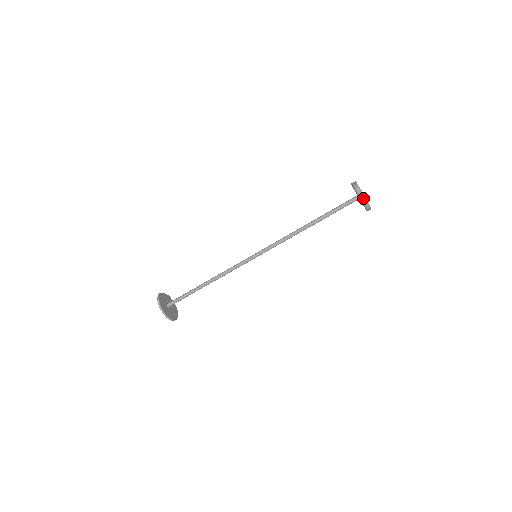
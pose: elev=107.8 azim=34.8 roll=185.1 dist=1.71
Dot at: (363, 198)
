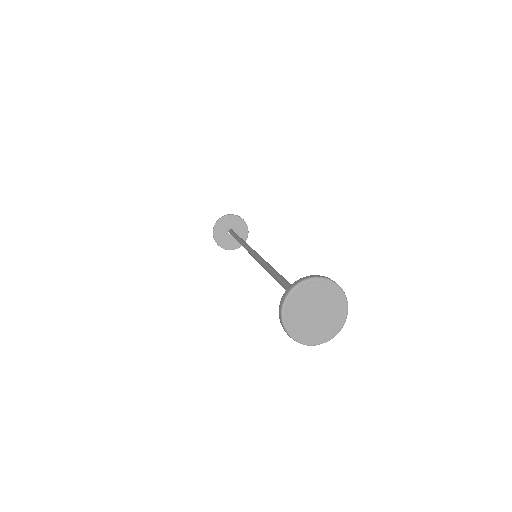
Dot at: (284, 329)
